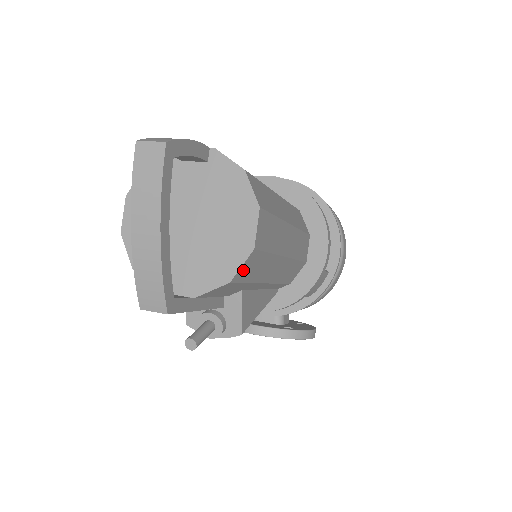
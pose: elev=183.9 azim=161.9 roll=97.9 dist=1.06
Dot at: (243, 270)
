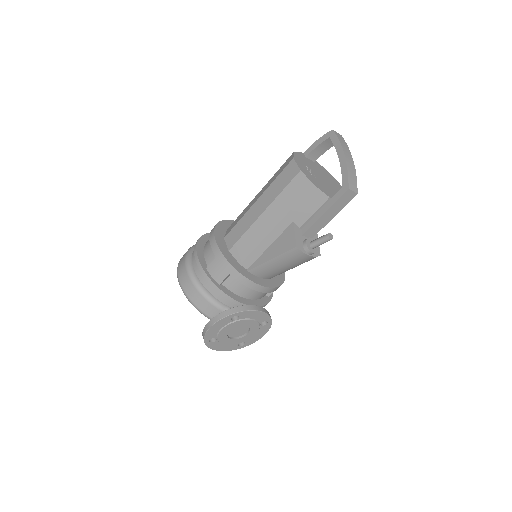
Dot at: occluded
